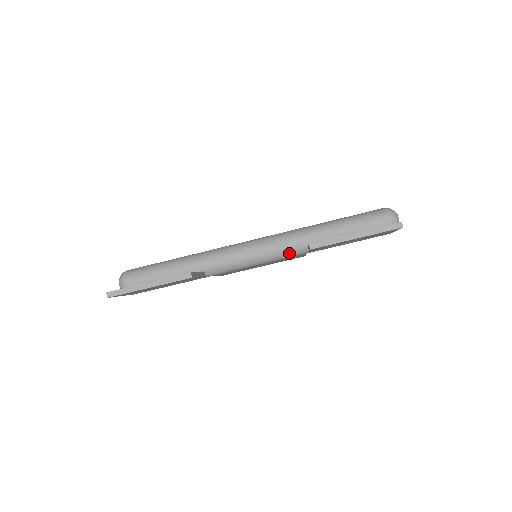
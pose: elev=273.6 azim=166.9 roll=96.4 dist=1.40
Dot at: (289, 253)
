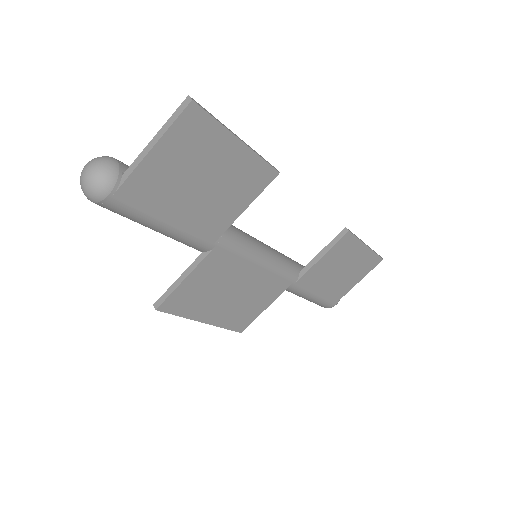
Dot at: (287, 267)
